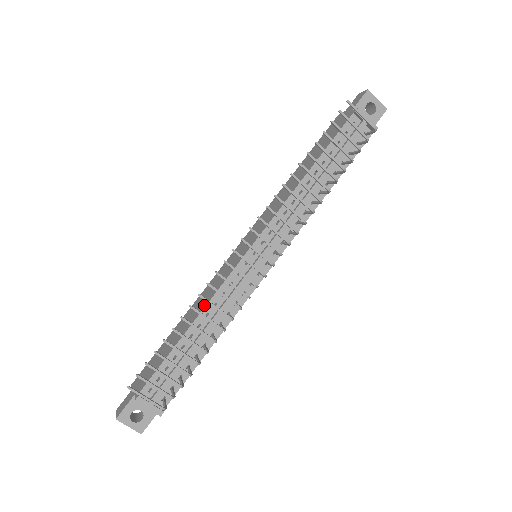
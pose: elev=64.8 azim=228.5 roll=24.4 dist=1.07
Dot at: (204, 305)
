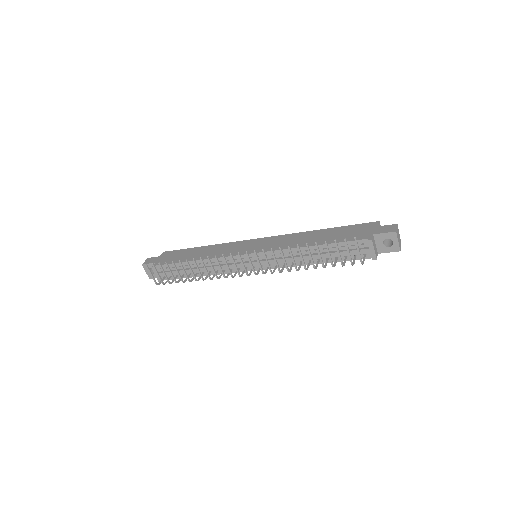
Dot at: (209, 257)
